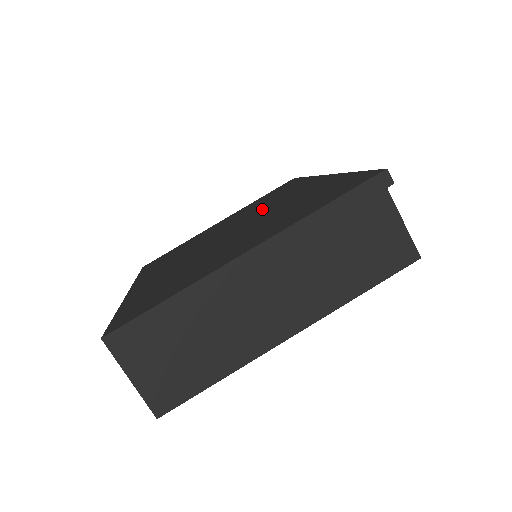
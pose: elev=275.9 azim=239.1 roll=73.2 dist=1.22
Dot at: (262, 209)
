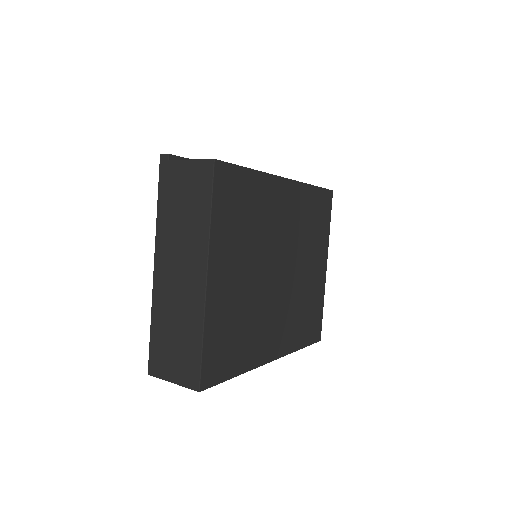
Dot at: occluded
